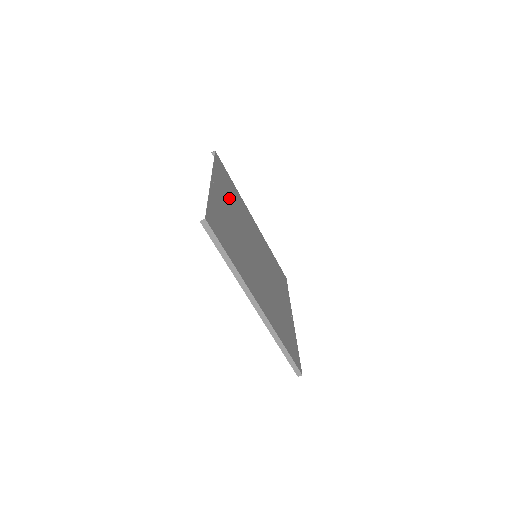
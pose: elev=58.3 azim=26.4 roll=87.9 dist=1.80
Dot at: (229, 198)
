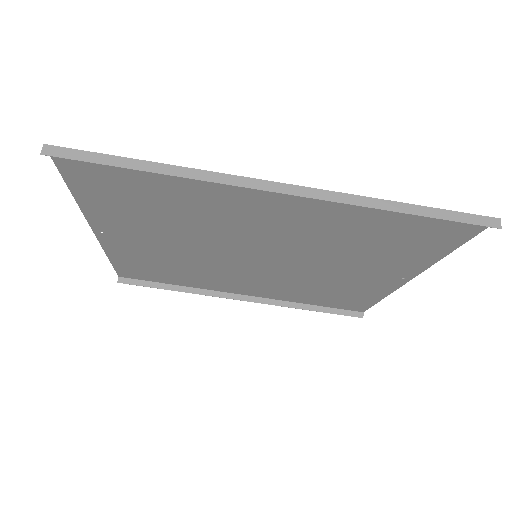
Dot at: (158, 256)
